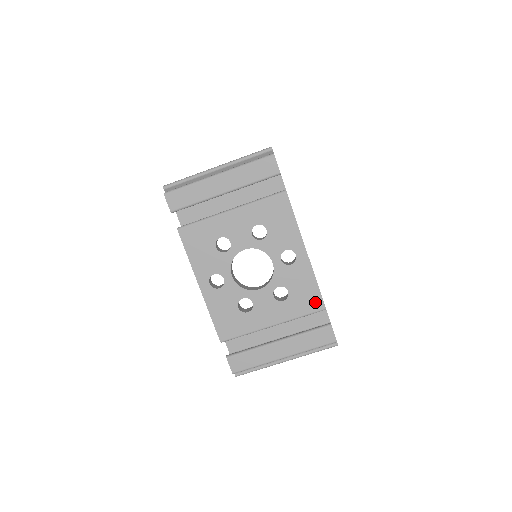
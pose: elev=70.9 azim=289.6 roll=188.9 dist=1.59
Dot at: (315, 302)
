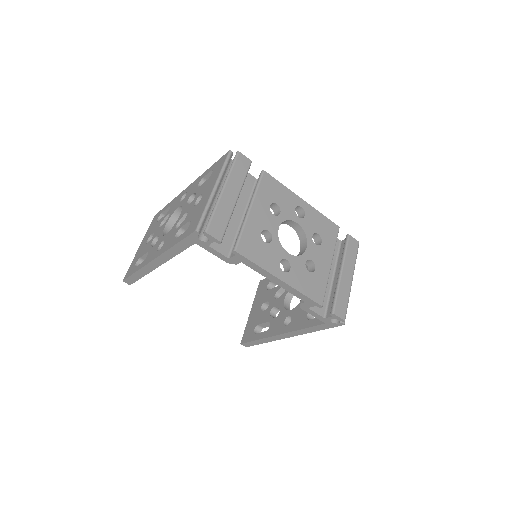
Dot at: (333, 228)
